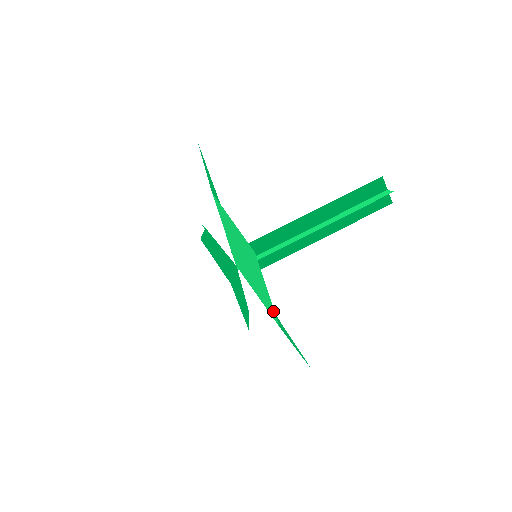
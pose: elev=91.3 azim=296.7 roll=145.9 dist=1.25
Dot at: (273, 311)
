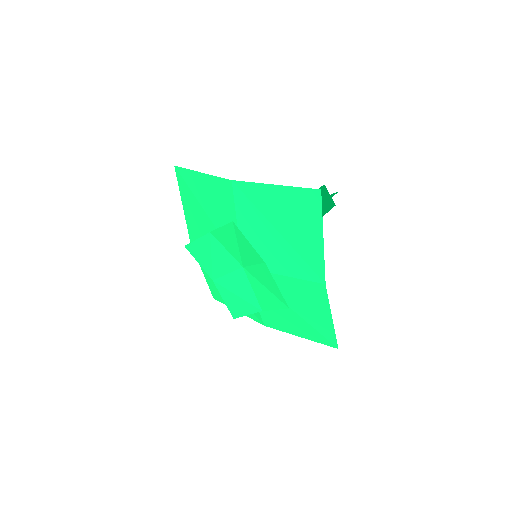
Dot at: (219, 180)
